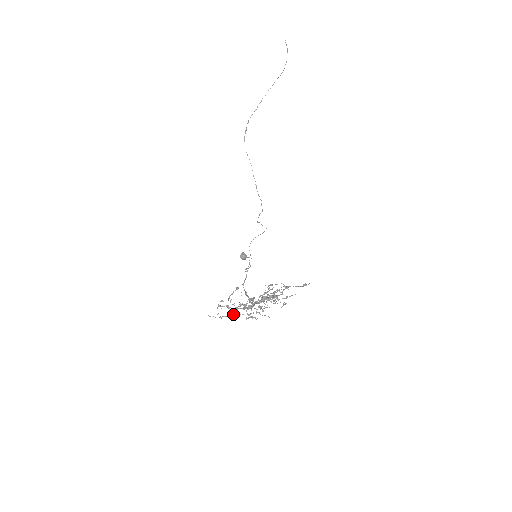
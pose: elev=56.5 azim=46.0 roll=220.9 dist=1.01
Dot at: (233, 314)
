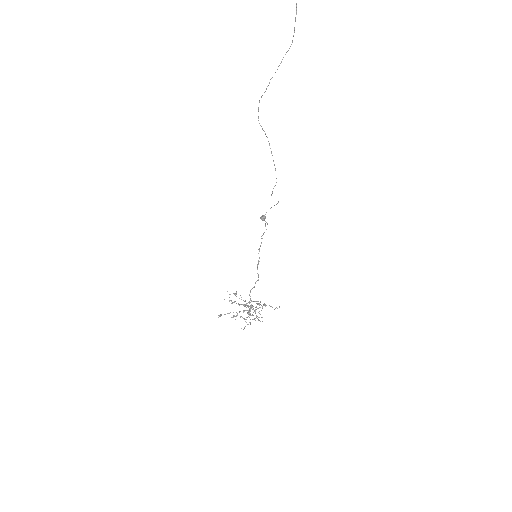
Dot at: occluded
